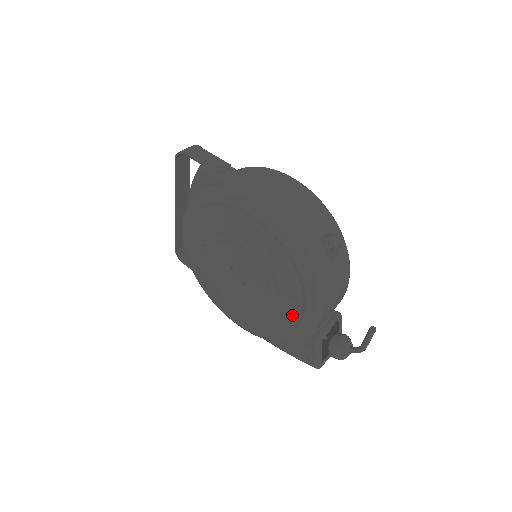
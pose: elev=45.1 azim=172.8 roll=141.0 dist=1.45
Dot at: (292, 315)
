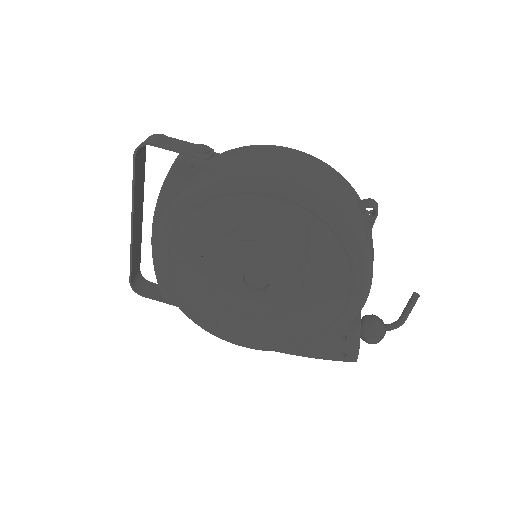
Dot at: (333, 307)
